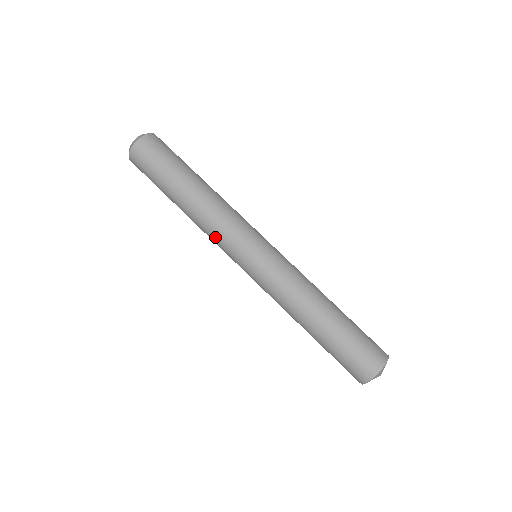
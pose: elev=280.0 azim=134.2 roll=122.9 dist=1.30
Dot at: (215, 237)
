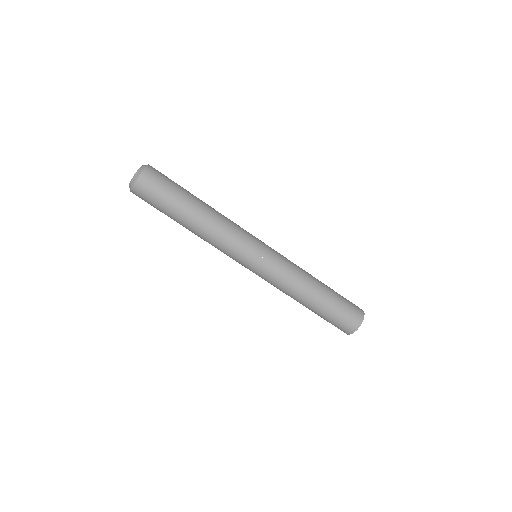
Dot at: occluded
